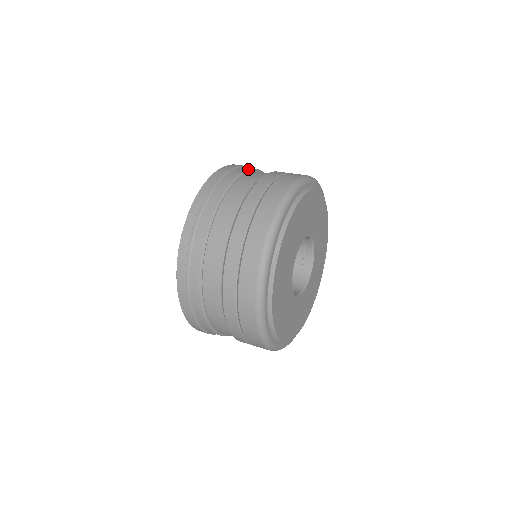
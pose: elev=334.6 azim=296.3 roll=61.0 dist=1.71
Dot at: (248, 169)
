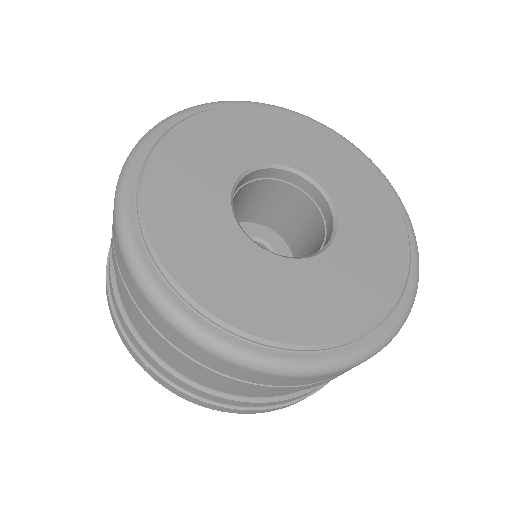
Dot at: occluded
